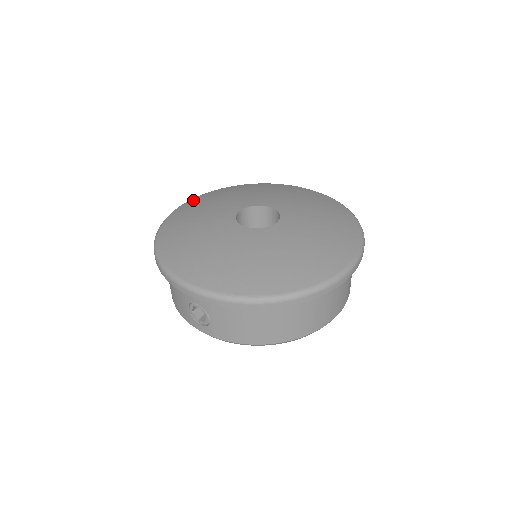
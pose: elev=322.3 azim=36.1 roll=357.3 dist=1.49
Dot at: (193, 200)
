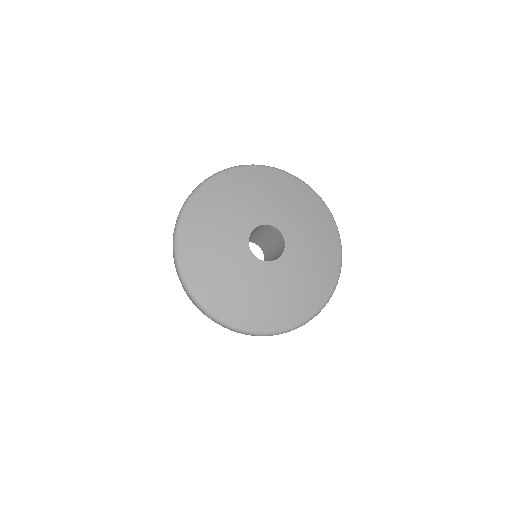
Dot at: (184, 227)
